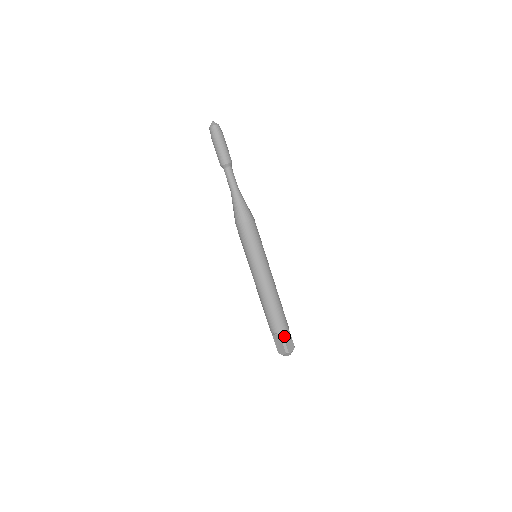
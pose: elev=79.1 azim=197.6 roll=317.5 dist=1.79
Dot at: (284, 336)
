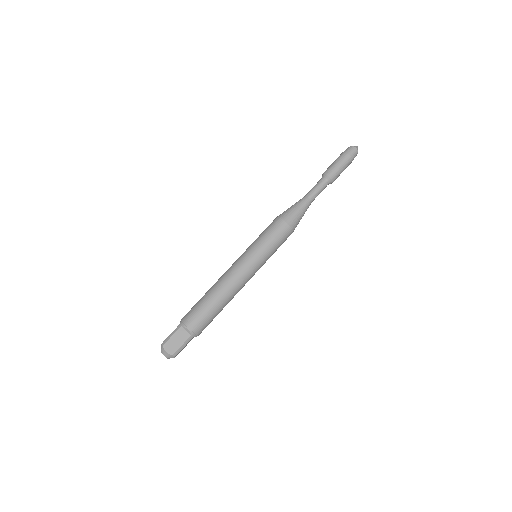
Dot at: (180, 329)
